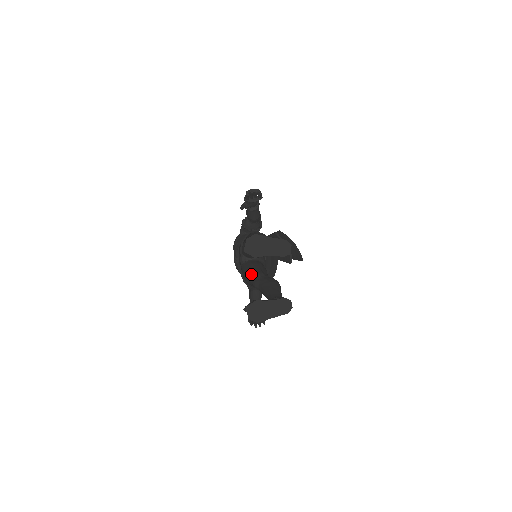
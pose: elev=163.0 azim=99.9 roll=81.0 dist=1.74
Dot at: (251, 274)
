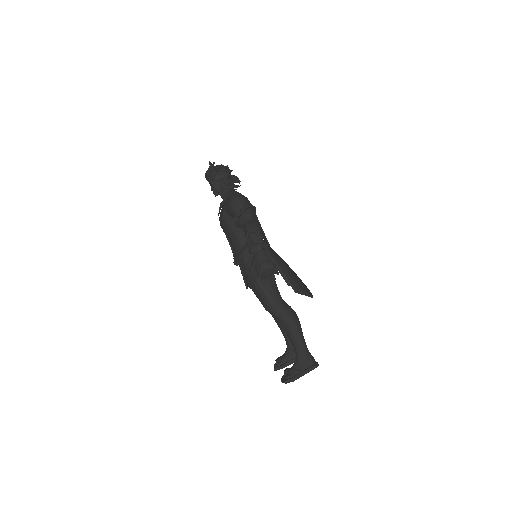
Dot at: occluded
